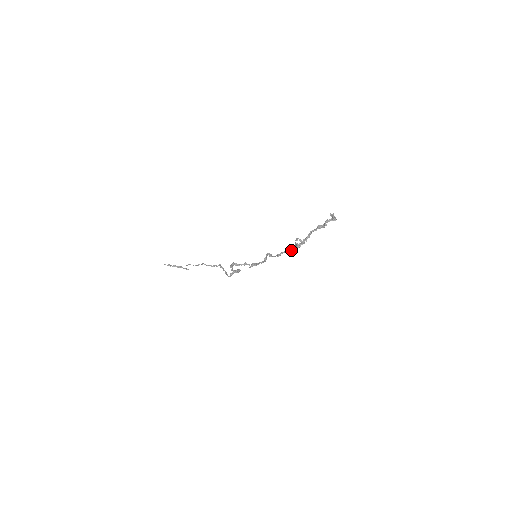
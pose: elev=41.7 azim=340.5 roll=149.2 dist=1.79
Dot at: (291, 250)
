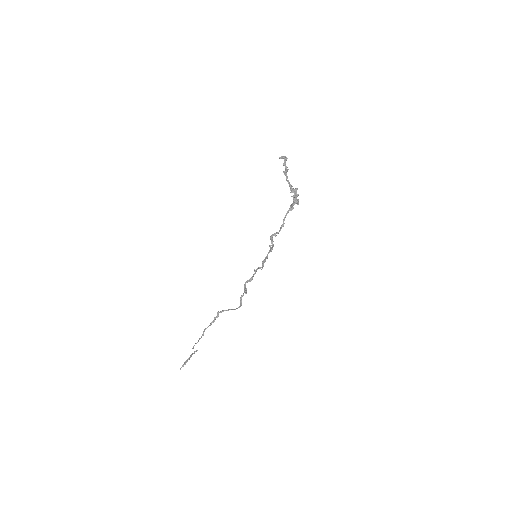
Dot at: (290, 209)
